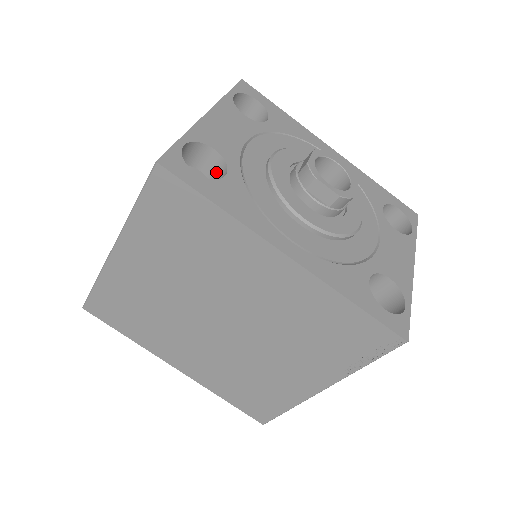
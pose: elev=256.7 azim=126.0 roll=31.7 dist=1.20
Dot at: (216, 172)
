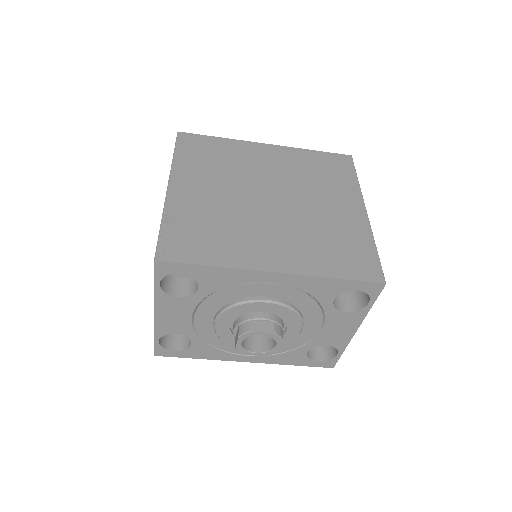
Dot at: occluded
